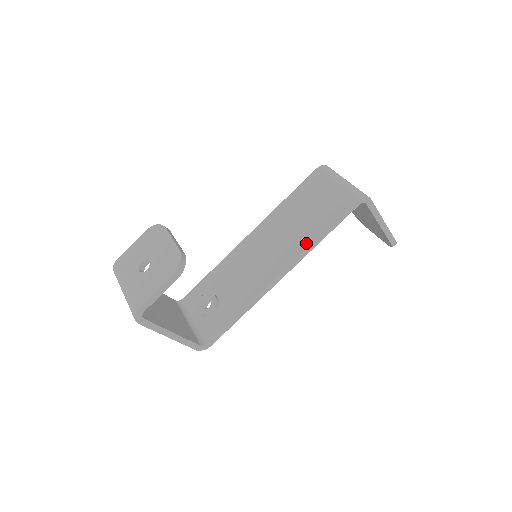
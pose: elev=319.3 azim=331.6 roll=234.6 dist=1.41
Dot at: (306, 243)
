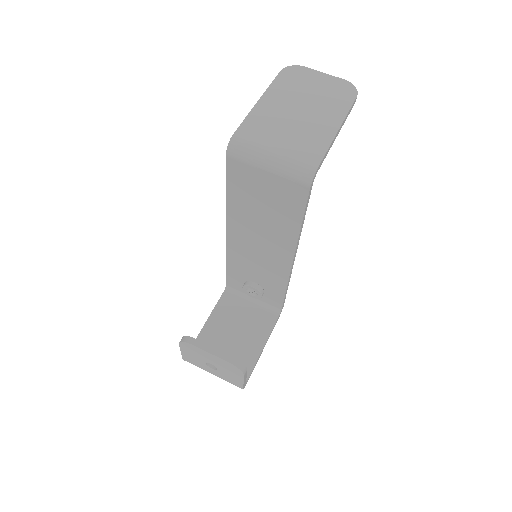
Dot at: (292, 236)
